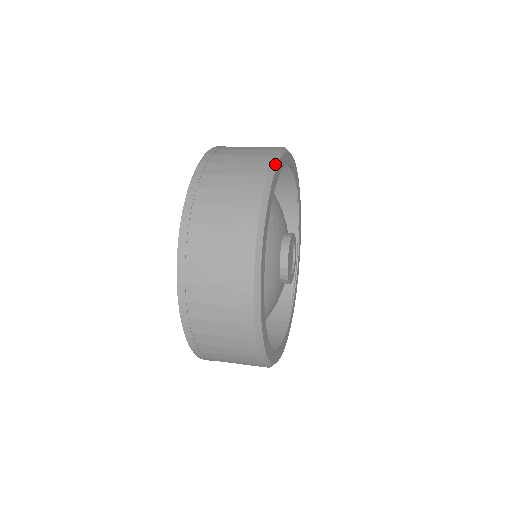
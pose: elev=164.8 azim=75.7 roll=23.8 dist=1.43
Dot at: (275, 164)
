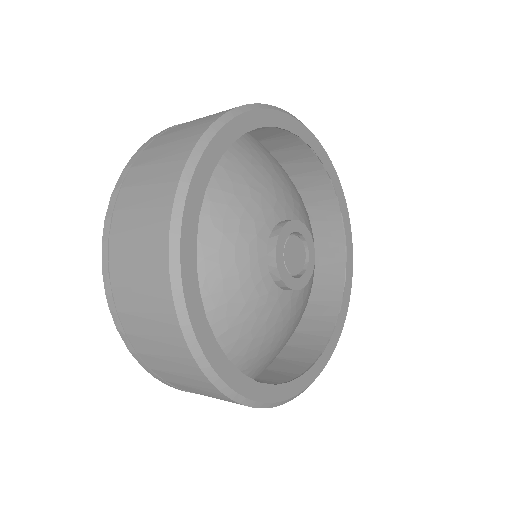
Dot at: (190, 171)
